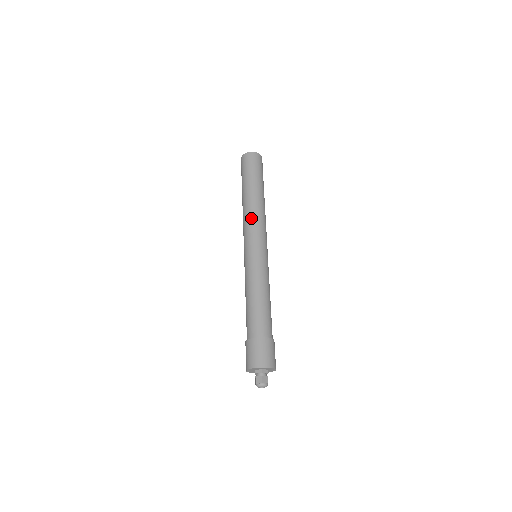
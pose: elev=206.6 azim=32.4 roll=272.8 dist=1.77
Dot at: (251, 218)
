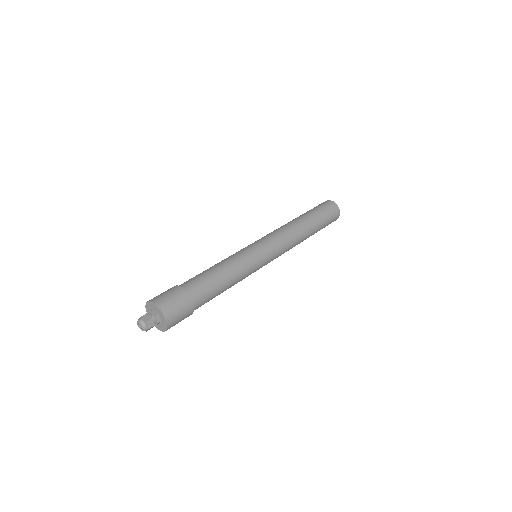
Dot at: (276, 229)
